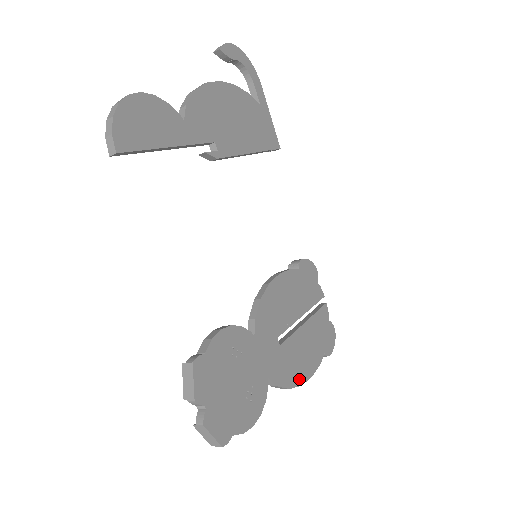
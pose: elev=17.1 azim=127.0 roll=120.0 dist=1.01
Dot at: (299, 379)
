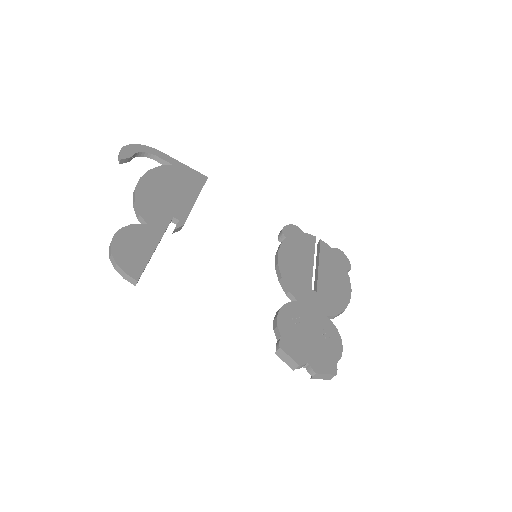
Dot at: (345, 299)
